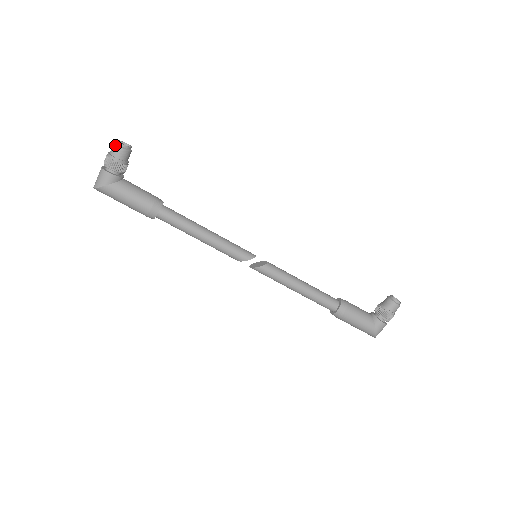
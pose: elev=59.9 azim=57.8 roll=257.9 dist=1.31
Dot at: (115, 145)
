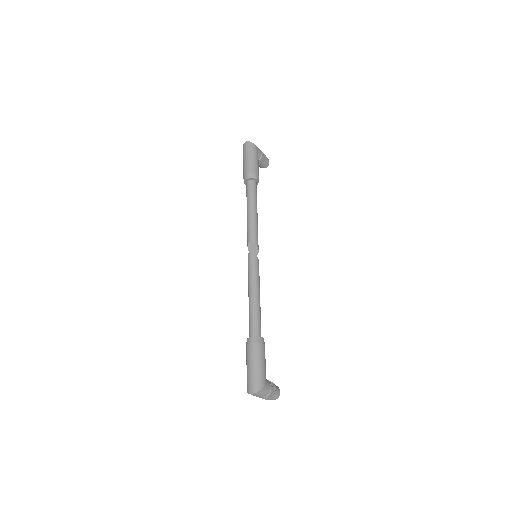
Dot at: (267, 158)
